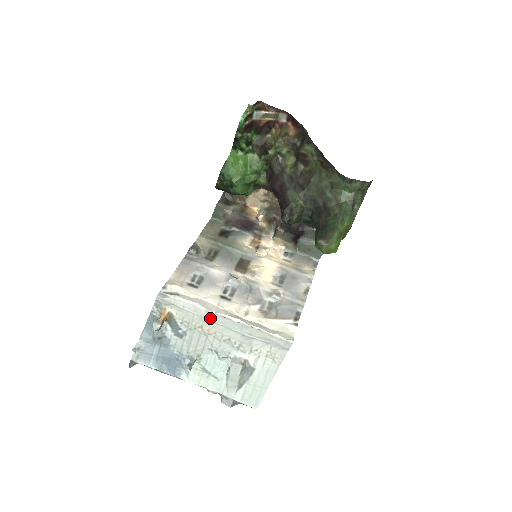
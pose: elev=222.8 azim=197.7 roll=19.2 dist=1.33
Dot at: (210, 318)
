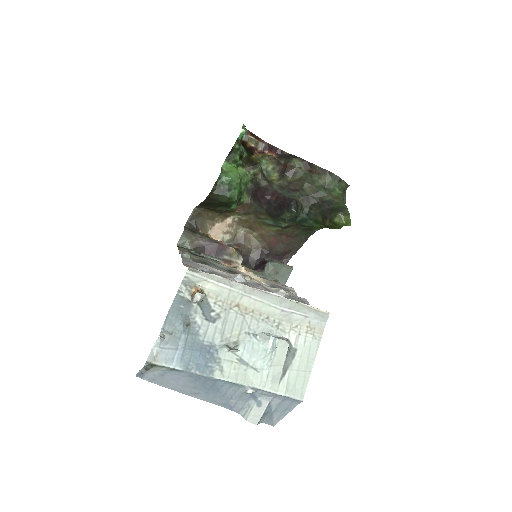
Dot at: (248, 293)
